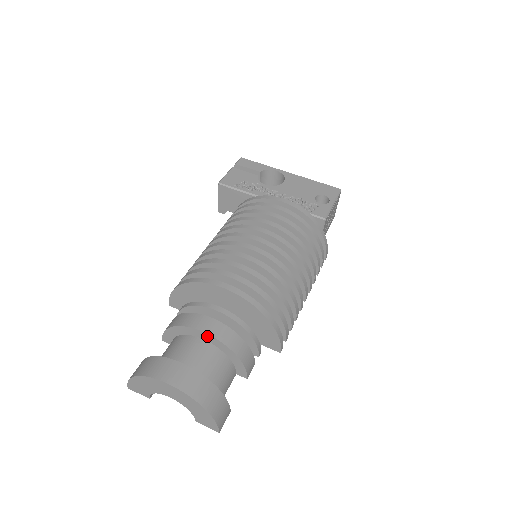
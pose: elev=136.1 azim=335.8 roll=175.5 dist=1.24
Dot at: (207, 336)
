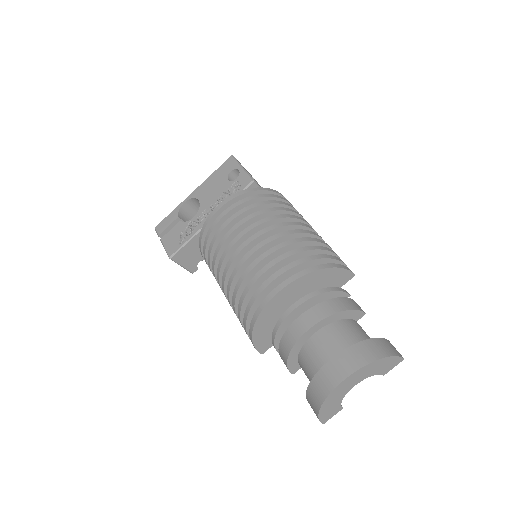
Dot at: (314, 328)
